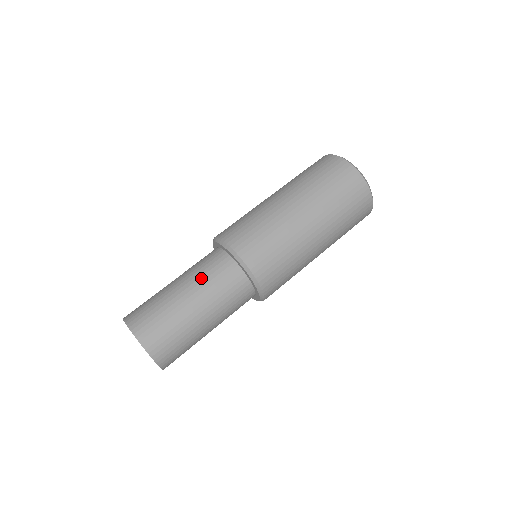
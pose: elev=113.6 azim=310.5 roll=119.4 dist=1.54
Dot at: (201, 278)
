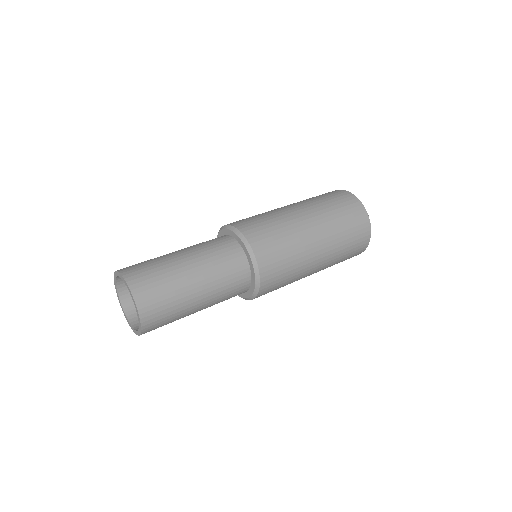
Dot at: (214, 267)
